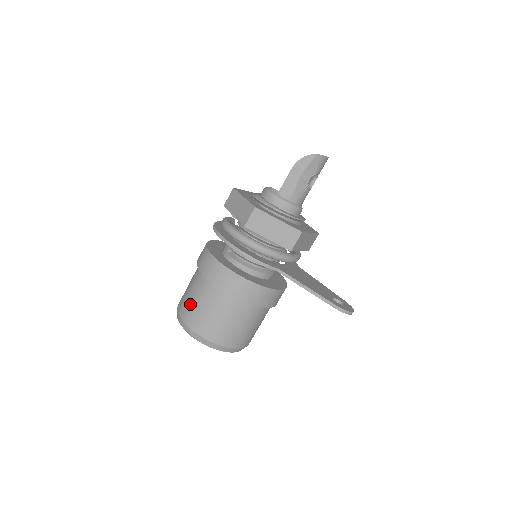
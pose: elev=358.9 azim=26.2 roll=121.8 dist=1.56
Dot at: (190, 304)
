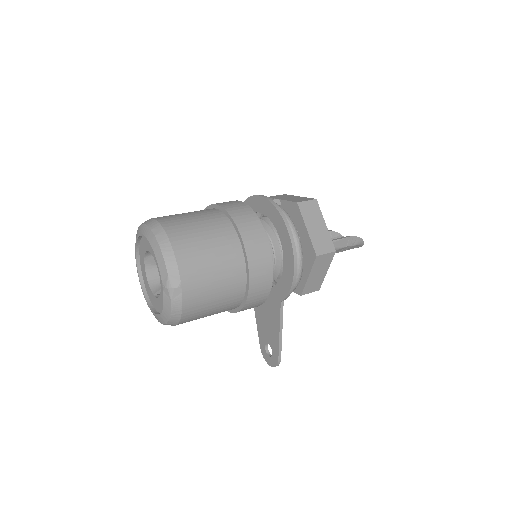
Dot at: (202, 259)
